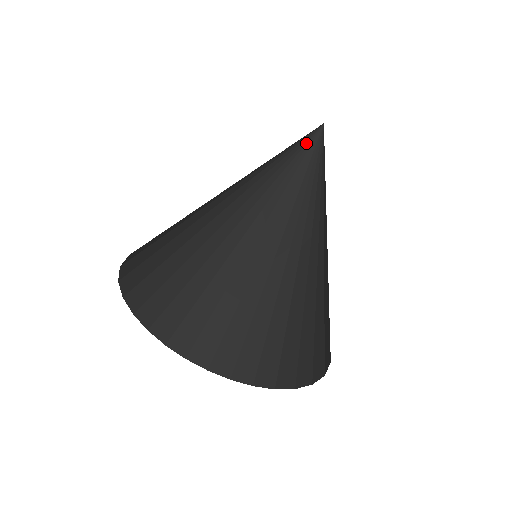
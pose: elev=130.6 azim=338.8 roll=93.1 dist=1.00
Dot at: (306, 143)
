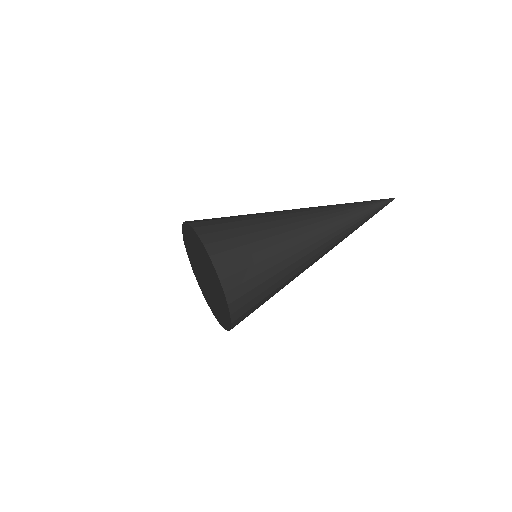
Dot at: (369, 202)
